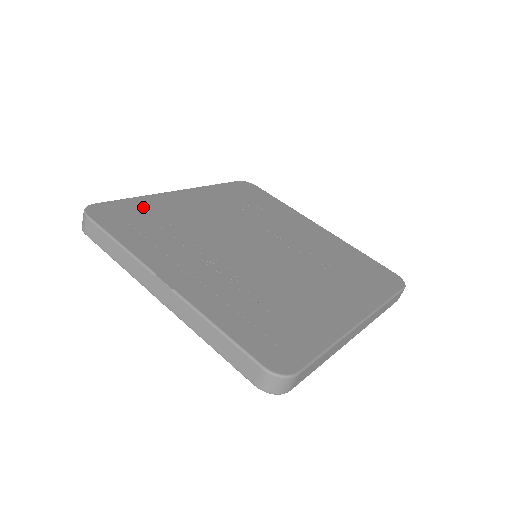
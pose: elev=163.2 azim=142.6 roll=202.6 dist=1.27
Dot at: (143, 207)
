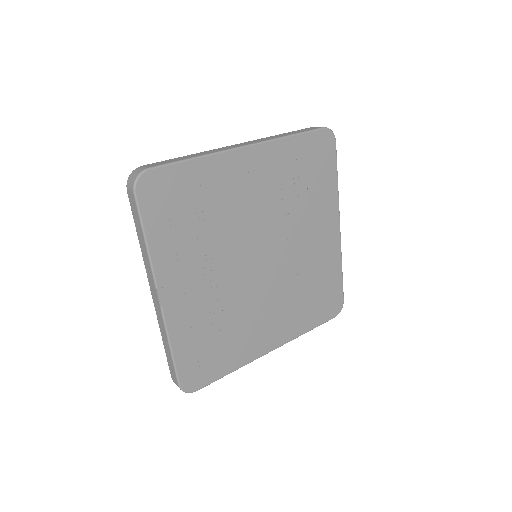
Dot at: (195, 180)
